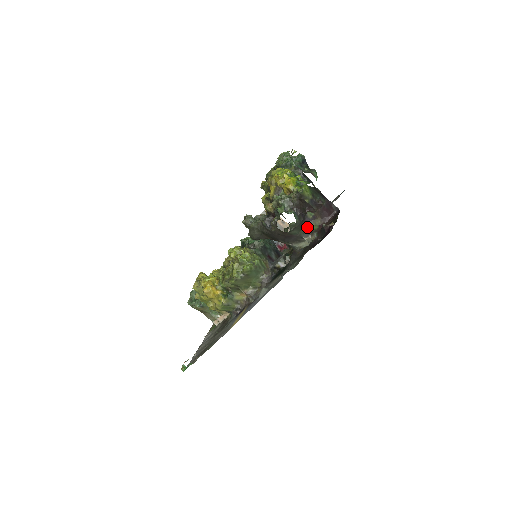
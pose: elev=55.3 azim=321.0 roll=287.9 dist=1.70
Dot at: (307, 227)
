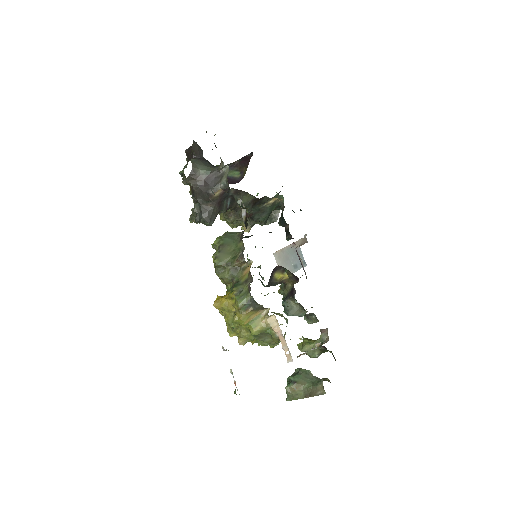
Dot at: occluded
